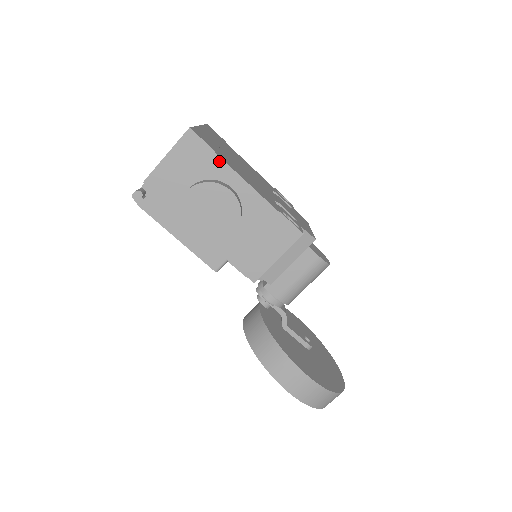
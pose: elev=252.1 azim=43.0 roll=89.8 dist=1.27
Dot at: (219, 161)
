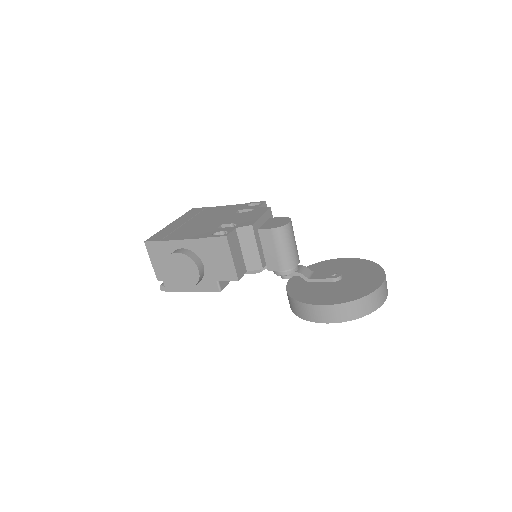
Dot at: (165, 243)
